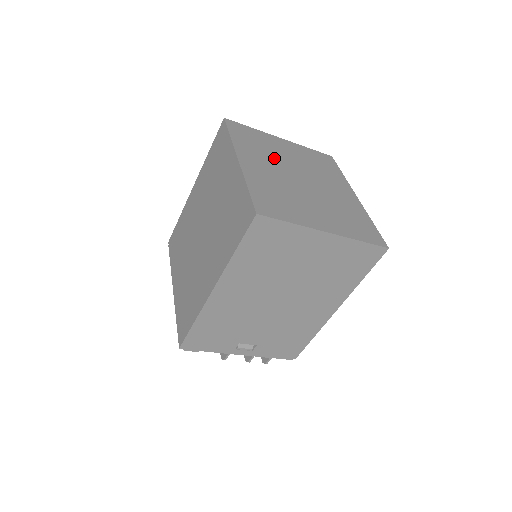
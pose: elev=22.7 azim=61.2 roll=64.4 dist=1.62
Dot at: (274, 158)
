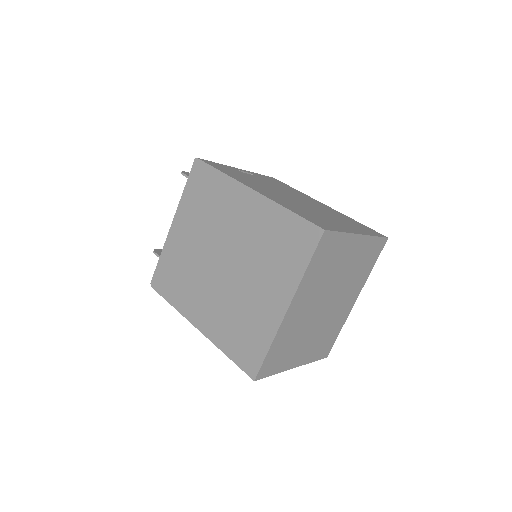
Dot at: (325, 284)
